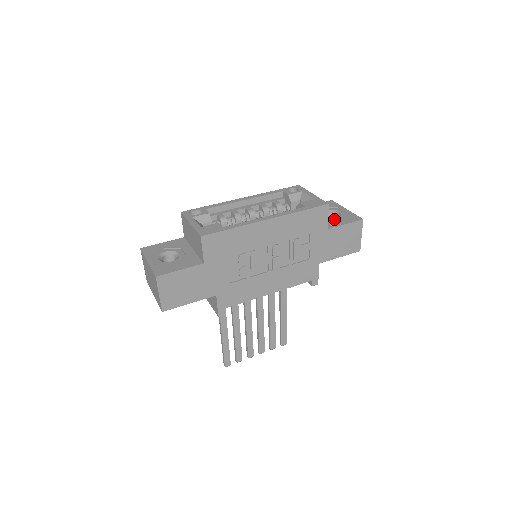
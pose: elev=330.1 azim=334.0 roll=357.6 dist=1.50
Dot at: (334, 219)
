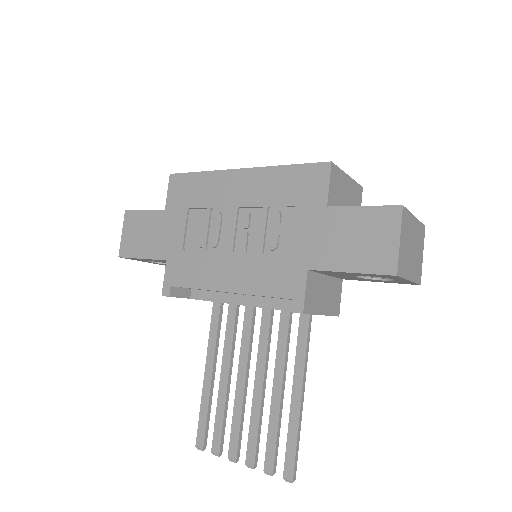
Dot at: occluded
